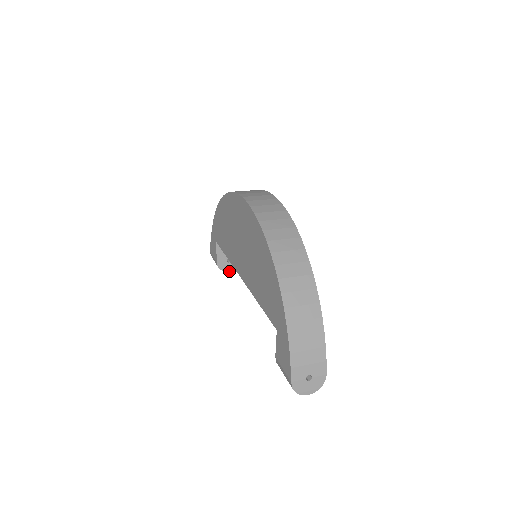
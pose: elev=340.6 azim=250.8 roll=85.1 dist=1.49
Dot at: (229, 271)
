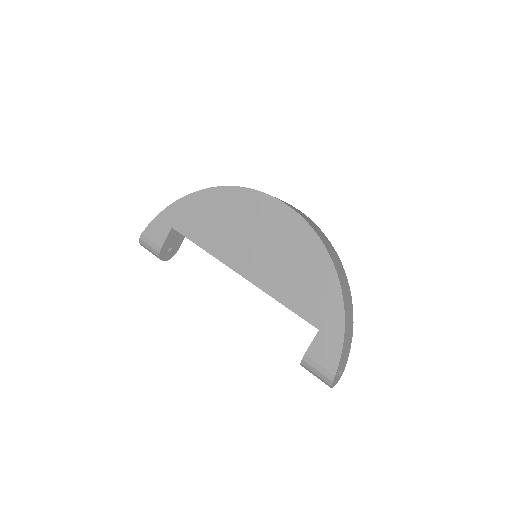
Dot at: (164, 260)
